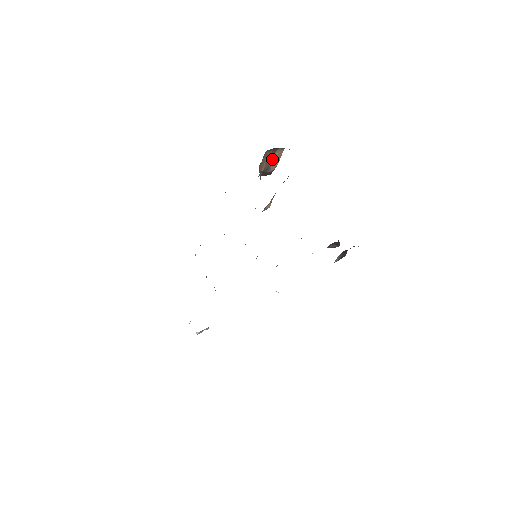
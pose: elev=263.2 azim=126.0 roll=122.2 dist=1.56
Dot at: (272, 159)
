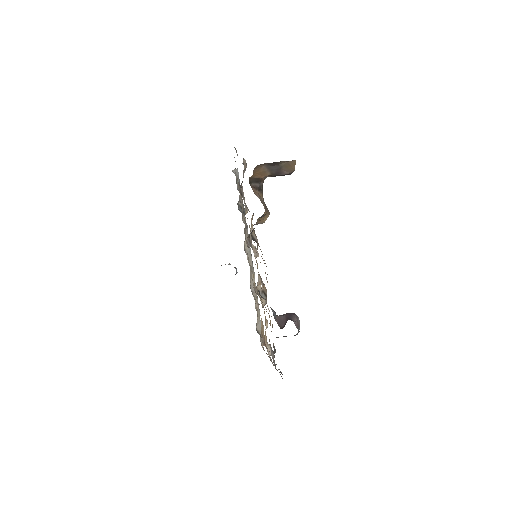
Dot at: (280, 166)
